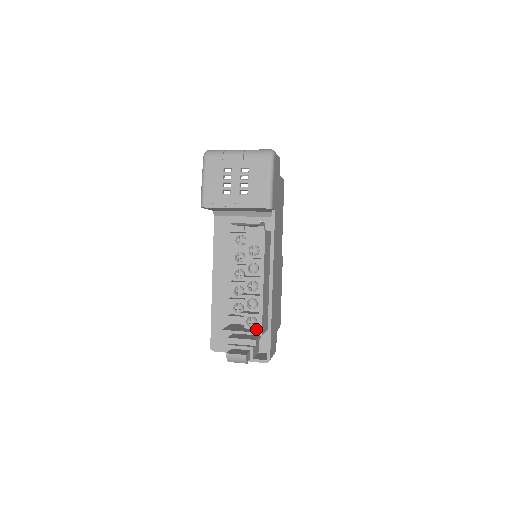
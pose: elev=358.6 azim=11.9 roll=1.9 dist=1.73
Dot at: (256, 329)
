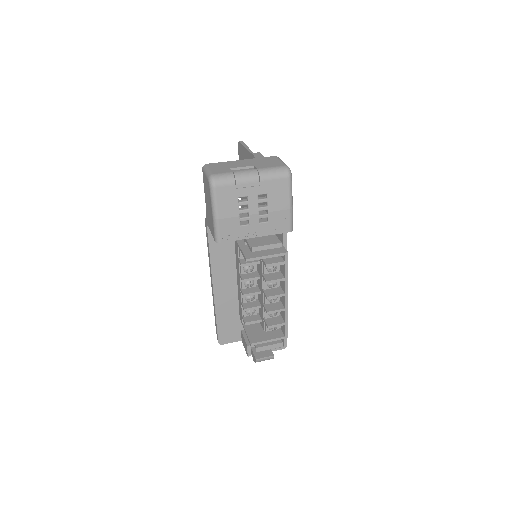
Dot at: (276, 329)
